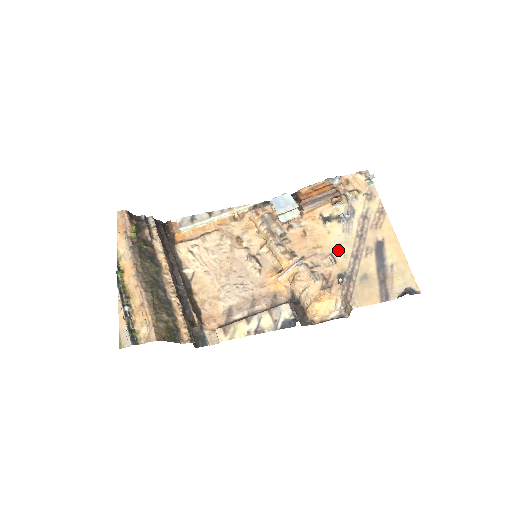
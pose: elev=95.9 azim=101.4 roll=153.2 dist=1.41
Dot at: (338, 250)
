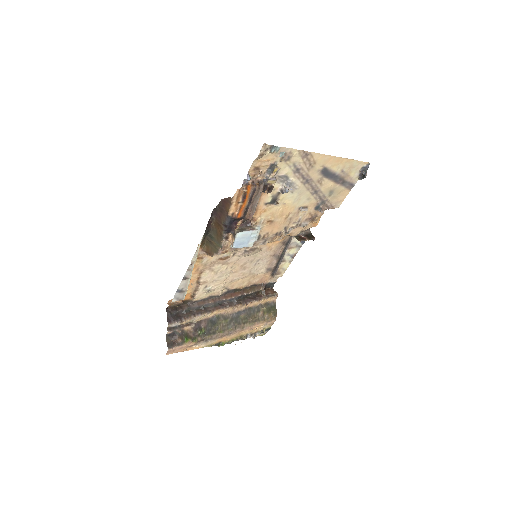
Dot at: (301, 202)
